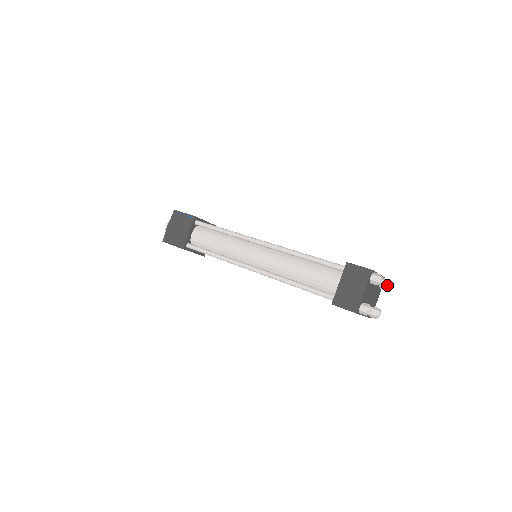
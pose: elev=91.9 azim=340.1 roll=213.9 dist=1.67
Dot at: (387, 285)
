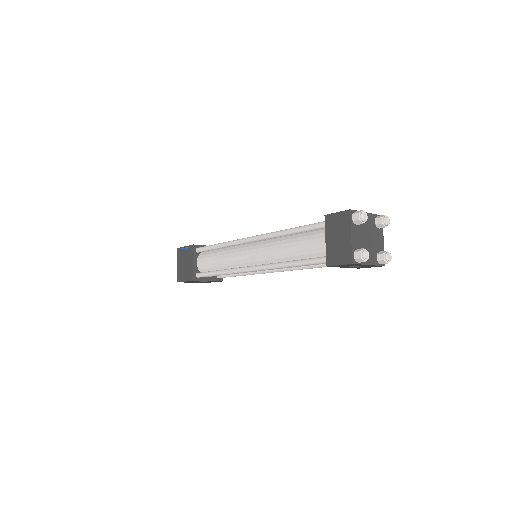
Dot at: (383, 221)
